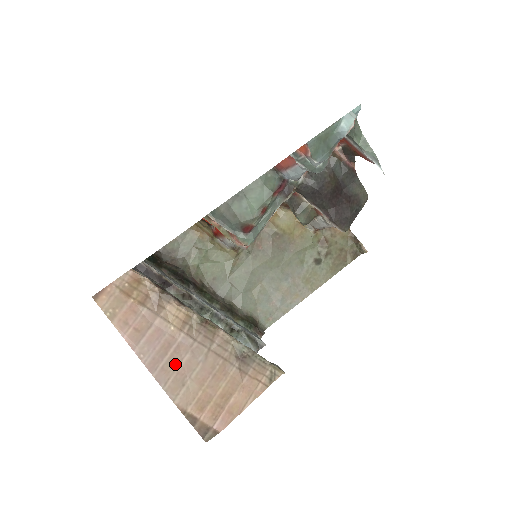
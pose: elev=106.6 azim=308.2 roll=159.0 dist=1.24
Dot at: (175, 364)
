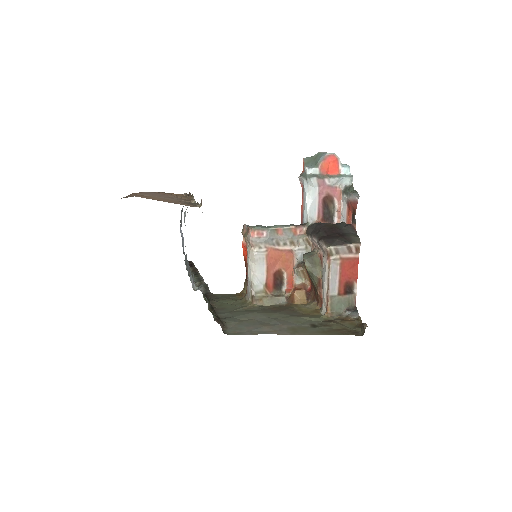
Dot at: (155, 195)
